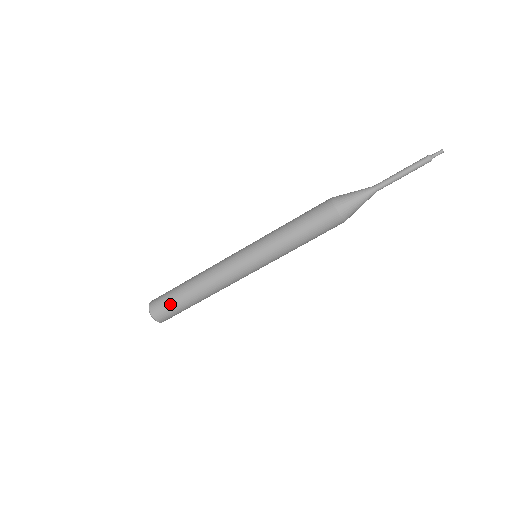
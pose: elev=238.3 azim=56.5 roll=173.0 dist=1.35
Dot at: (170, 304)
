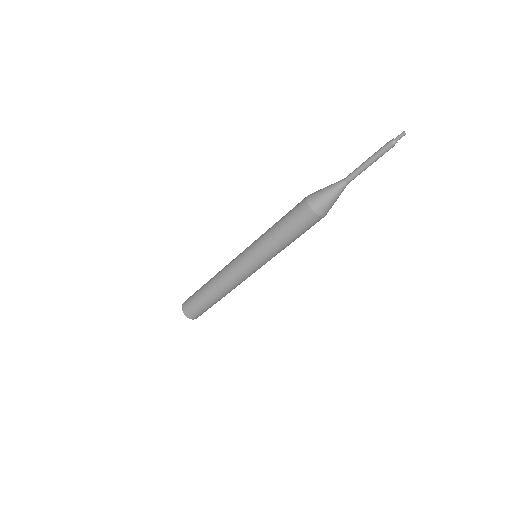
Dot at: (193, 297)
